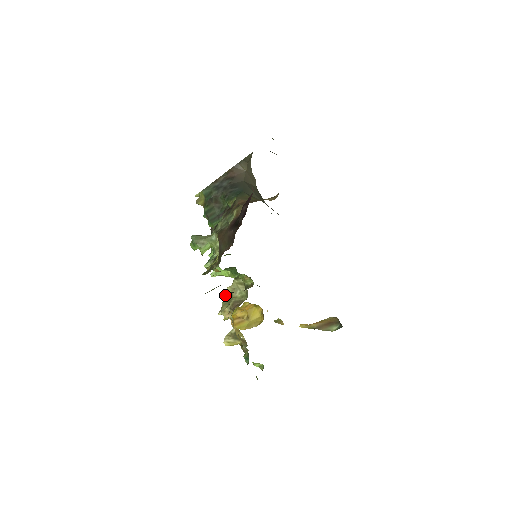
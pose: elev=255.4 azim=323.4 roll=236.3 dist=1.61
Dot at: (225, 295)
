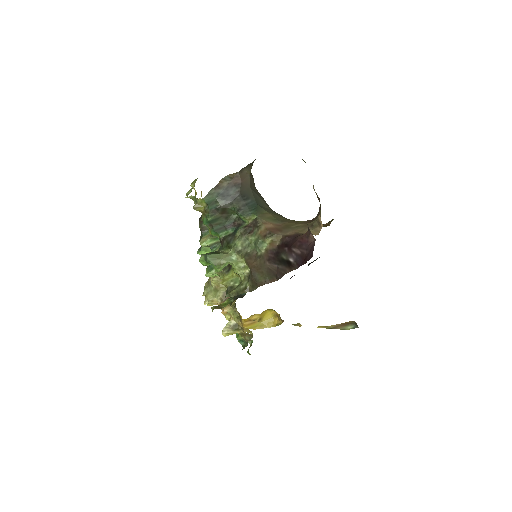
Dot at: occluded
